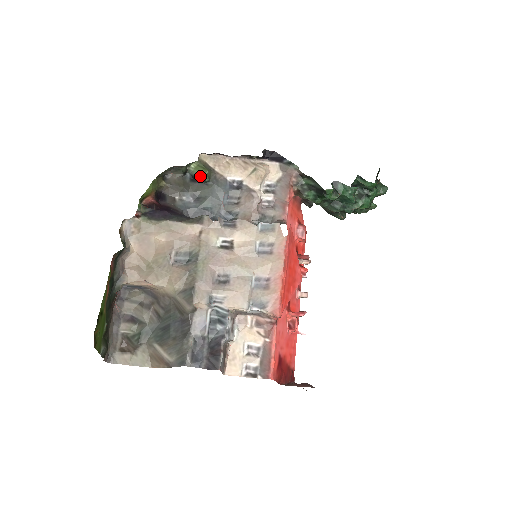
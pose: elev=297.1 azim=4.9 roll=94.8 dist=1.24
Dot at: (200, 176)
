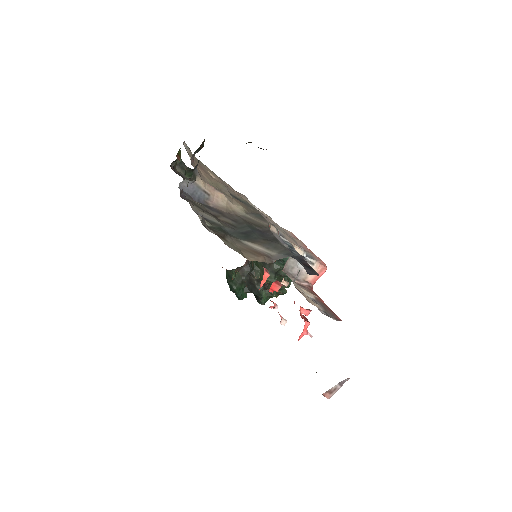
Dot at: occluded
